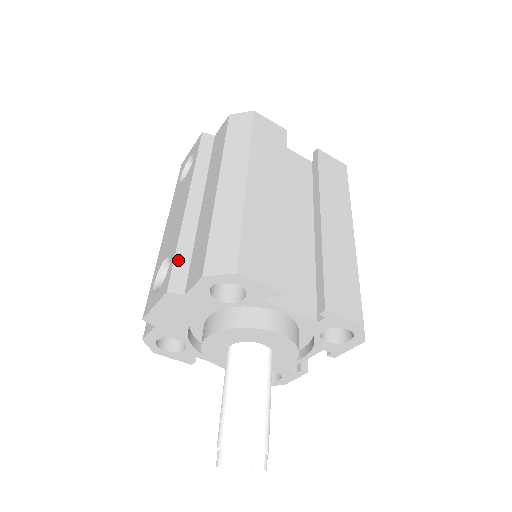
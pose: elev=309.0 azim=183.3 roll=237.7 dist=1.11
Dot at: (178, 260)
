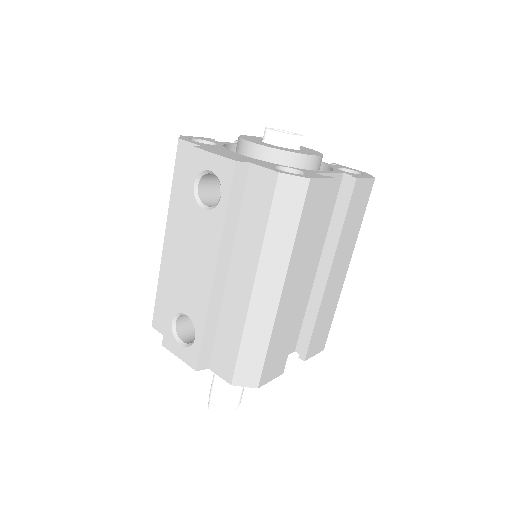
Dot at: (205, 343)
